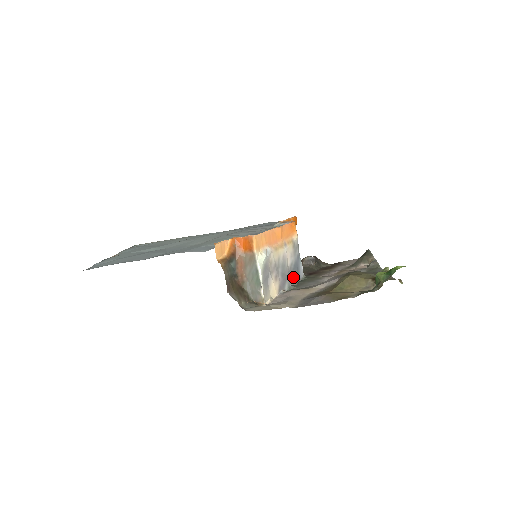
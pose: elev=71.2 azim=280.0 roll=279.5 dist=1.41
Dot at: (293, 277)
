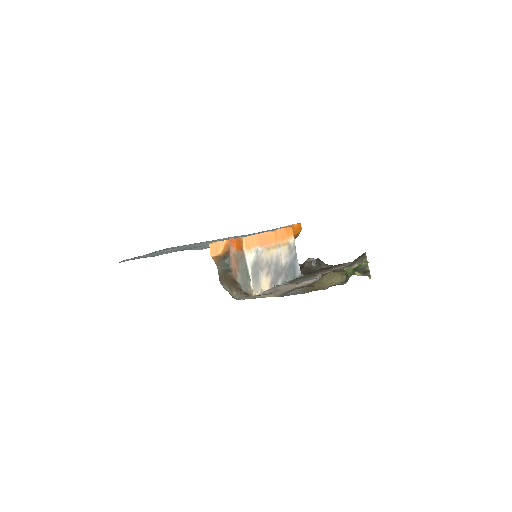
Dot at: (288, 275)
